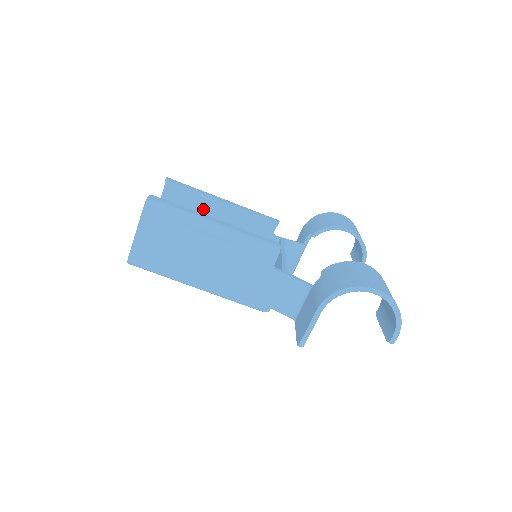
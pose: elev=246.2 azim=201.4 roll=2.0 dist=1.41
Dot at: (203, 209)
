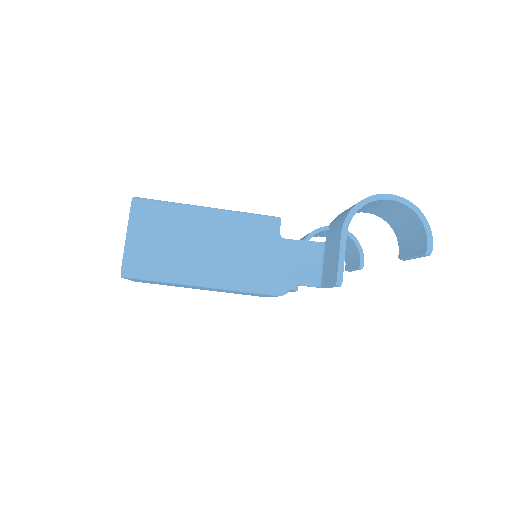
Dot at: occluded
